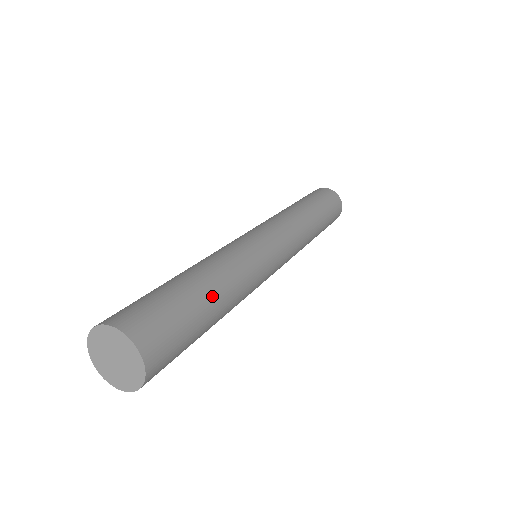
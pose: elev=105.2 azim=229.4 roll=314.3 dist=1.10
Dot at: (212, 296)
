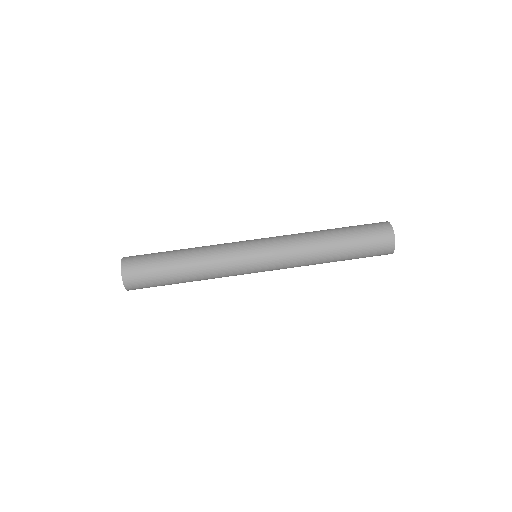
Dot at: (180, 273)
